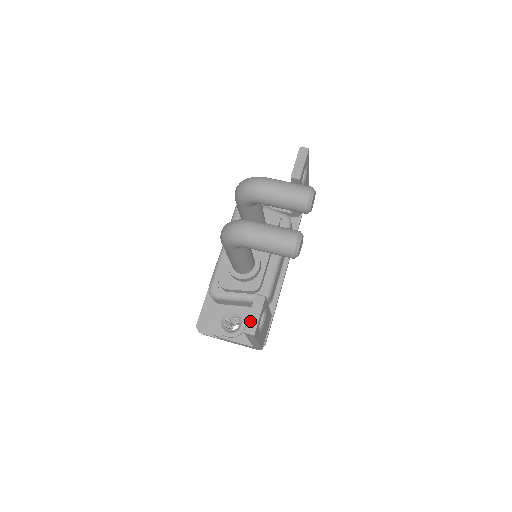
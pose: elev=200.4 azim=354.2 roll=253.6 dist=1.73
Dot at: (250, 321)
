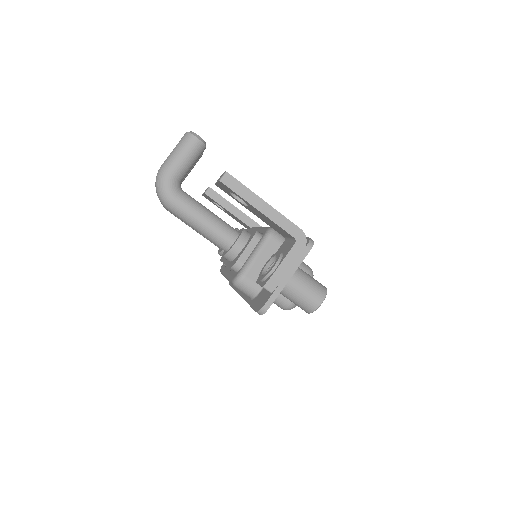
Dot at: occluded
